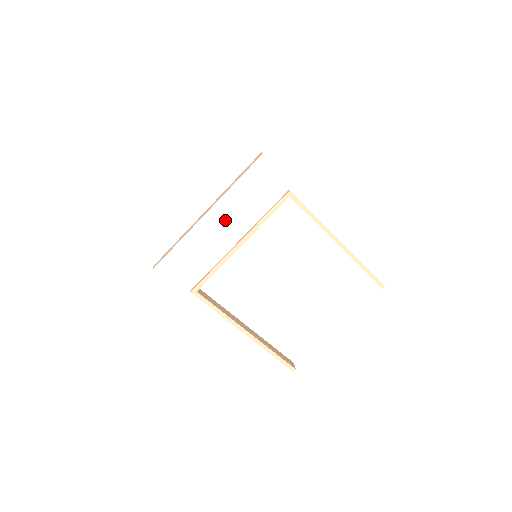
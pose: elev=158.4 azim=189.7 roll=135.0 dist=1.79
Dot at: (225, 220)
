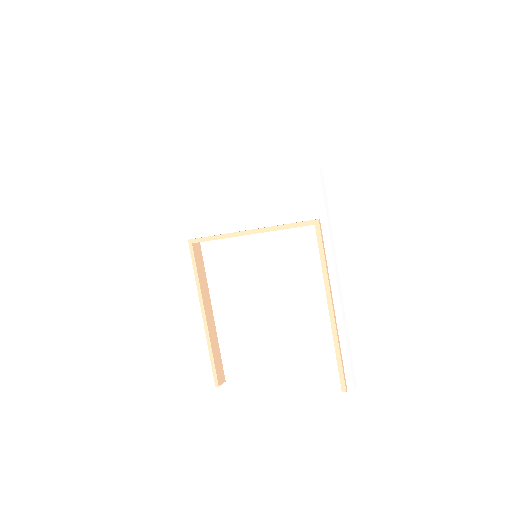
Dot at: (251, 202)
